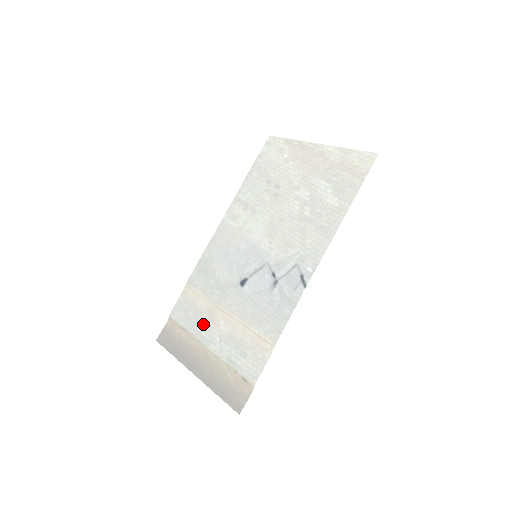
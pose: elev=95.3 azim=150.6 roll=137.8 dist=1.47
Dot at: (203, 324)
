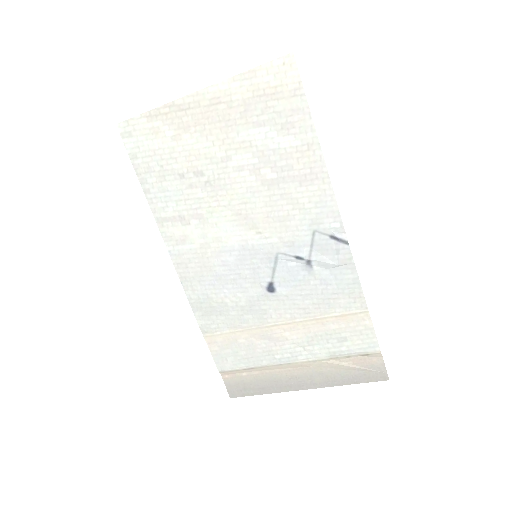
Dot at: (268, 350)
